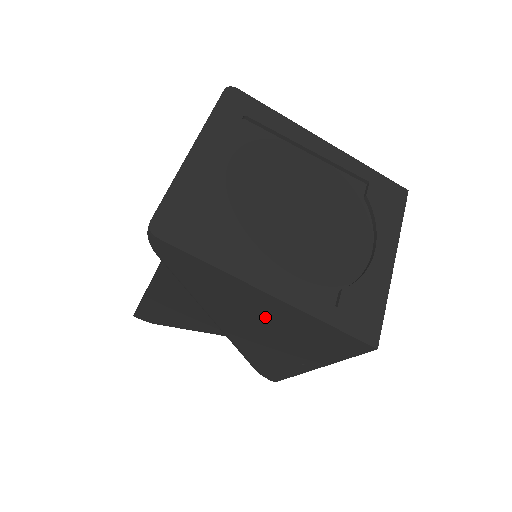
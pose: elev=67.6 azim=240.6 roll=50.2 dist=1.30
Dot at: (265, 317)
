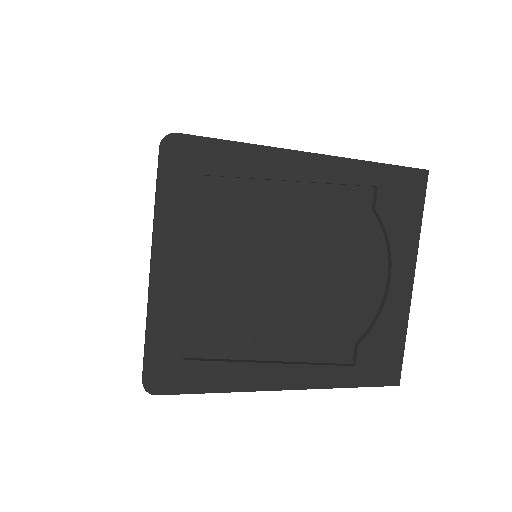
Dot at: occluded
